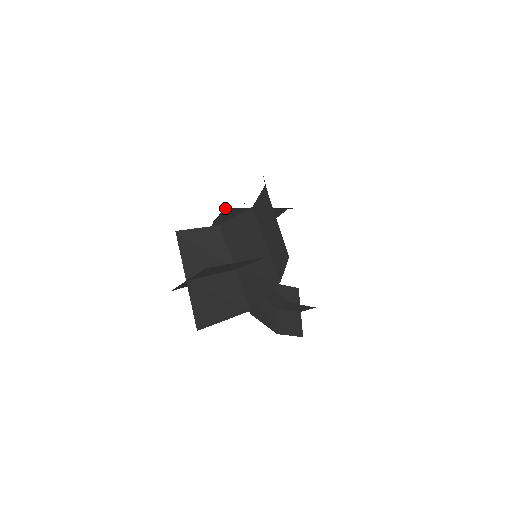
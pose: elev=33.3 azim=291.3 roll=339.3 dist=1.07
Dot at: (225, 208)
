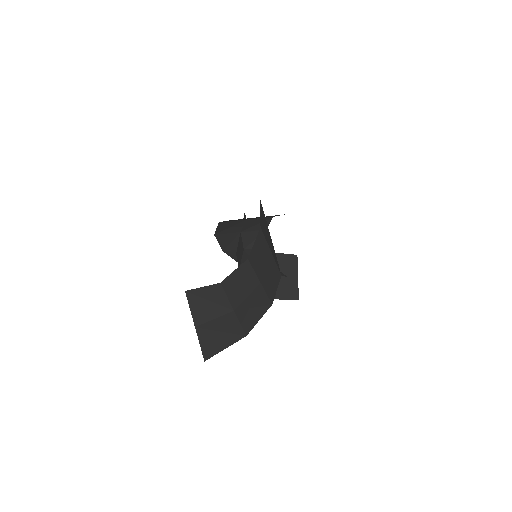
Dot at: occluded
